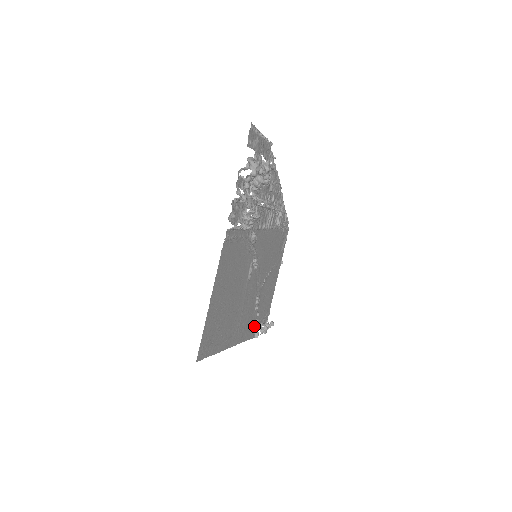
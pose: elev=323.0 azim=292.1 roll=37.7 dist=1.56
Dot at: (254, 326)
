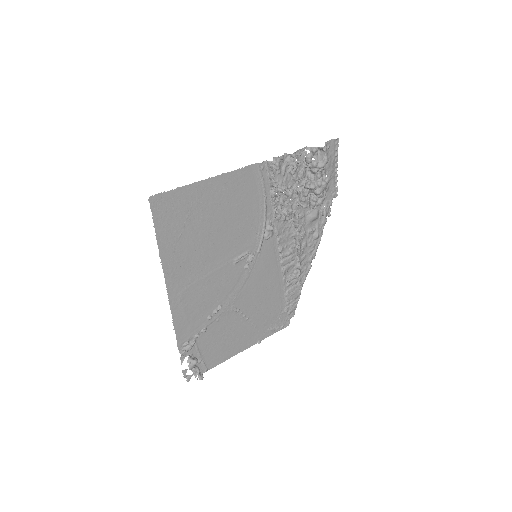
Dot at: (191, 336)
